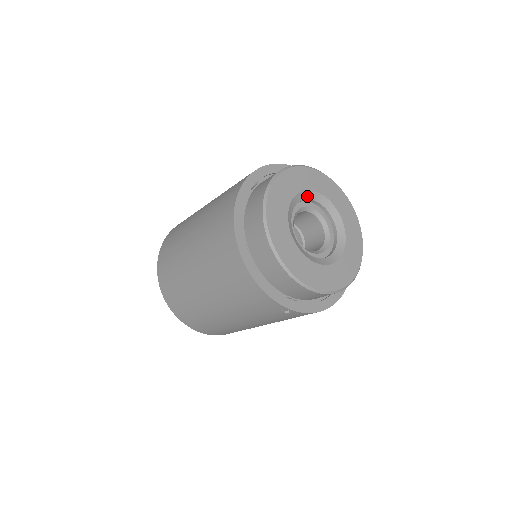
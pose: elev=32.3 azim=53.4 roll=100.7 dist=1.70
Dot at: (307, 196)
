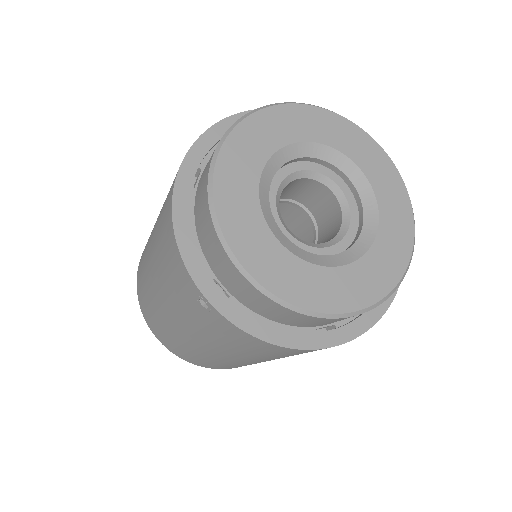
Dot at: (334, 159)
